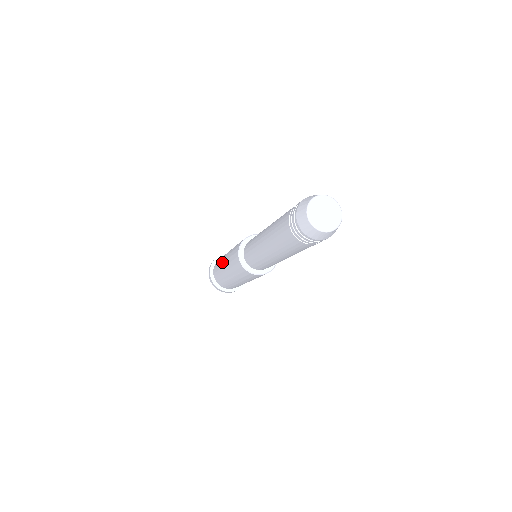
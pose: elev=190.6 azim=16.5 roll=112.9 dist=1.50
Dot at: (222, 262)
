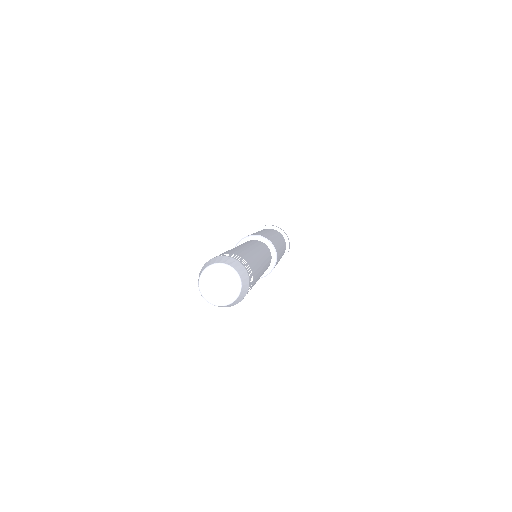
Dot at: occluded
